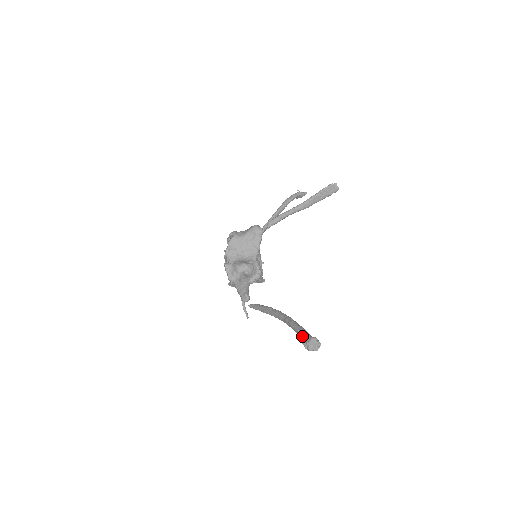
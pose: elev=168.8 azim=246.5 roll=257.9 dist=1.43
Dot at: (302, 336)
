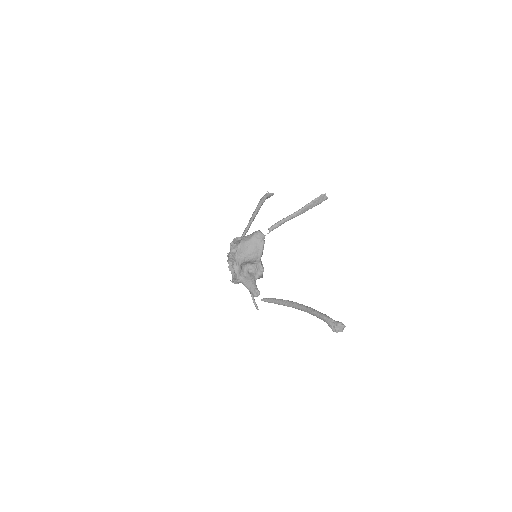
Dot at: (329, 322)
